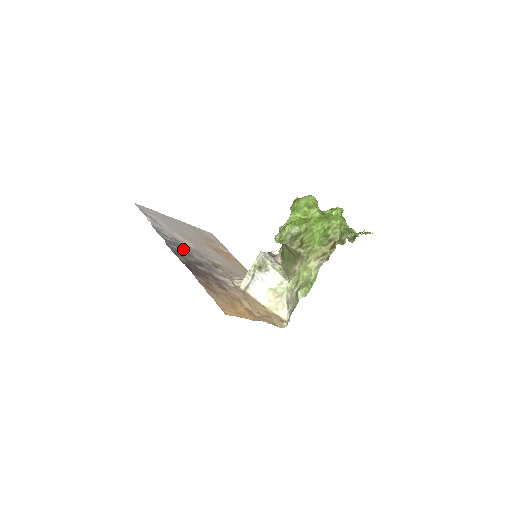
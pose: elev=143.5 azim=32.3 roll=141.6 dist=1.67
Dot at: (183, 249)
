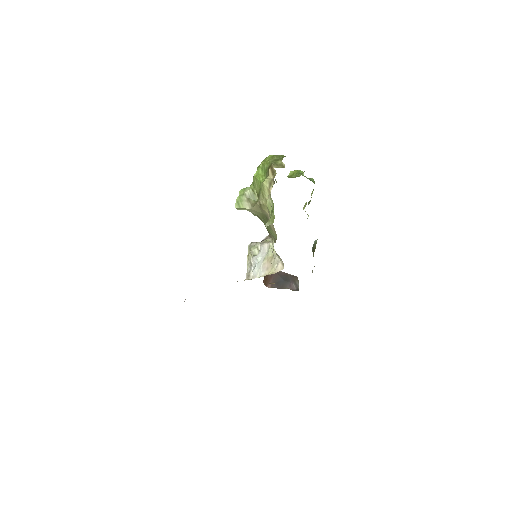
Dot at: occluded
